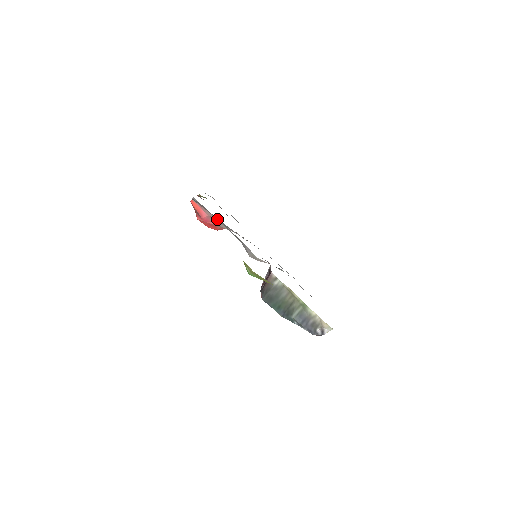
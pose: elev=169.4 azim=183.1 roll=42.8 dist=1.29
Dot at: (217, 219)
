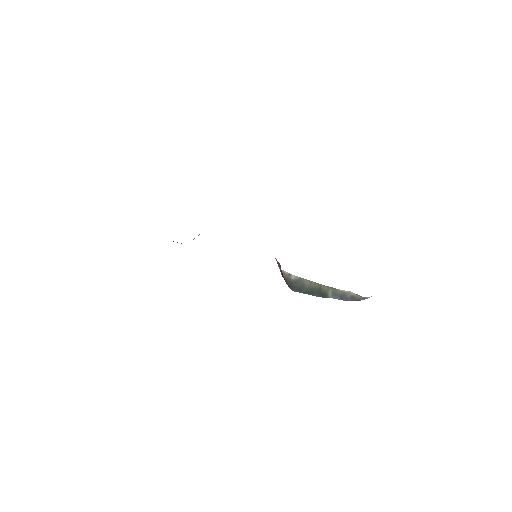
Dot at: occluded
